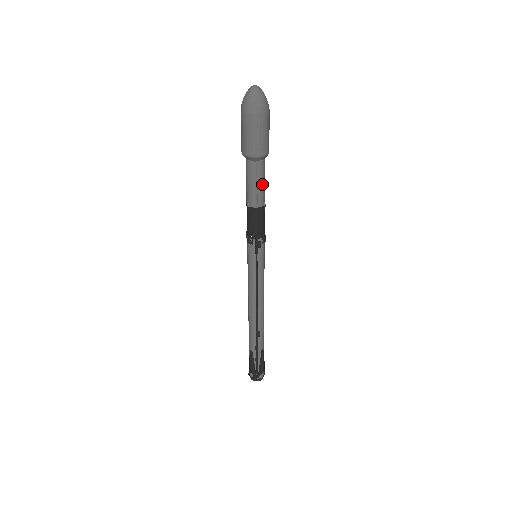
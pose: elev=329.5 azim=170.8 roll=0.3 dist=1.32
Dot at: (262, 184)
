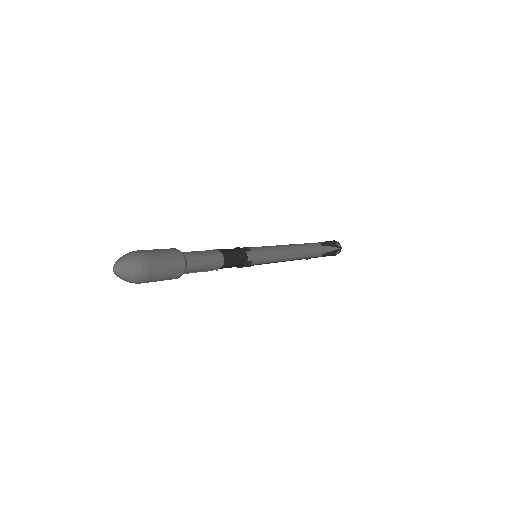
Dot at: (204, 268)
